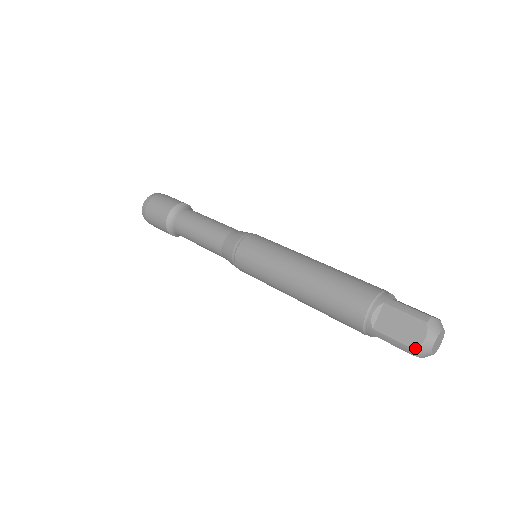
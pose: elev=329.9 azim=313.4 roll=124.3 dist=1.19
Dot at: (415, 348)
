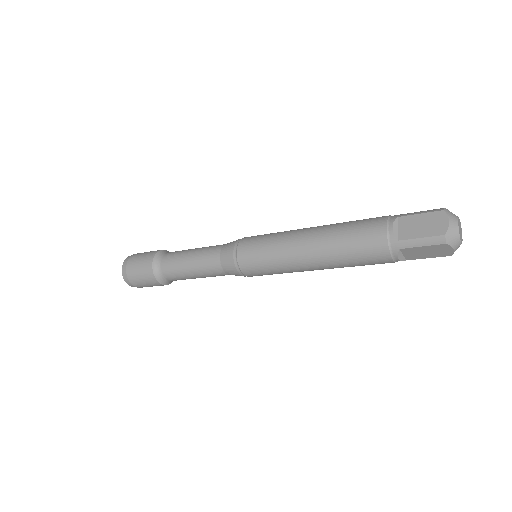
Dot at: (444, 233)
